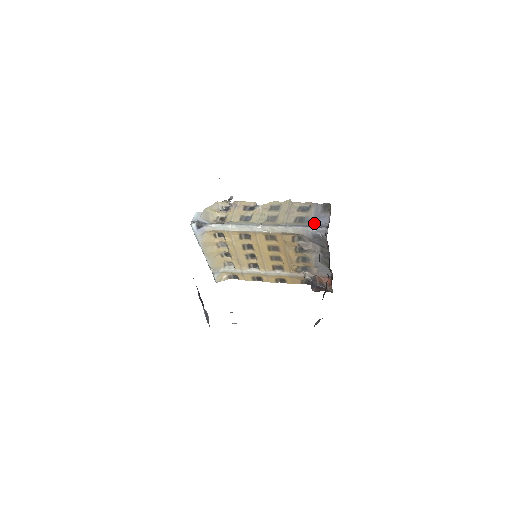
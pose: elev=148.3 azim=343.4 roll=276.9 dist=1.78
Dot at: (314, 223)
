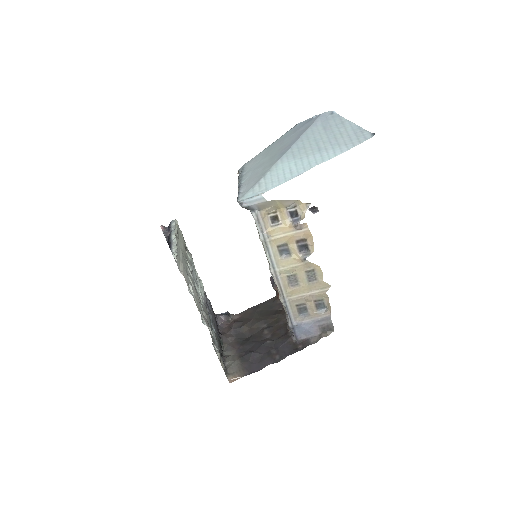
Dot at: (299, 327)
